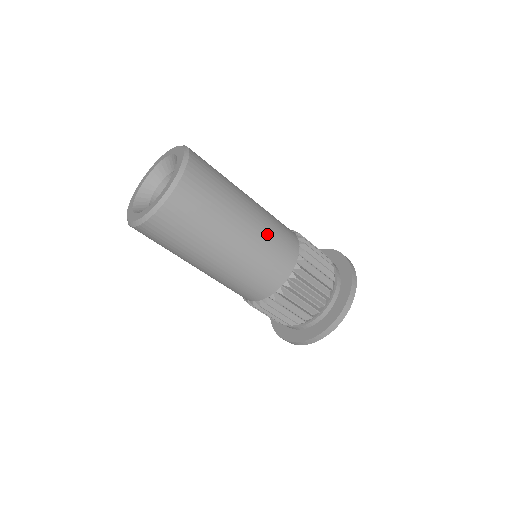
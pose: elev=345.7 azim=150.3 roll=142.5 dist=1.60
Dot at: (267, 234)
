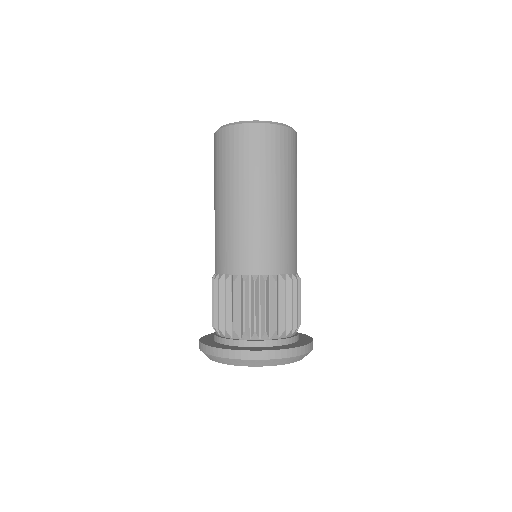
Dot at: occluded
